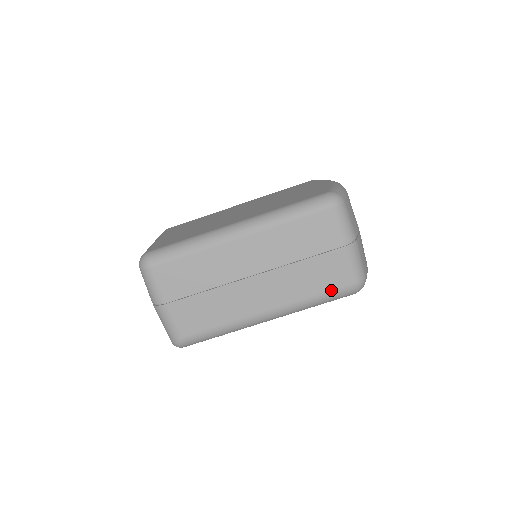
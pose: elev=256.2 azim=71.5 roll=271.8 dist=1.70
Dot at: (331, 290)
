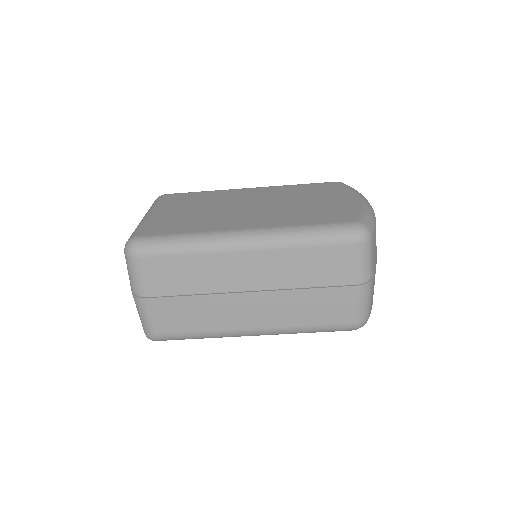
Dot at: (329, 324)
